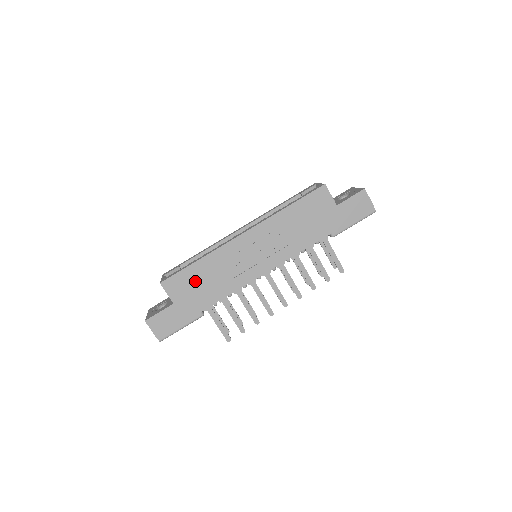
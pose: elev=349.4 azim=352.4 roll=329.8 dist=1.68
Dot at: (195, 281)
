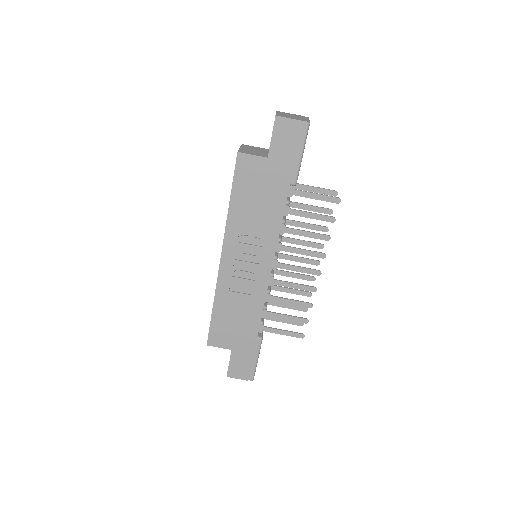
Dot at: (228, 322)
